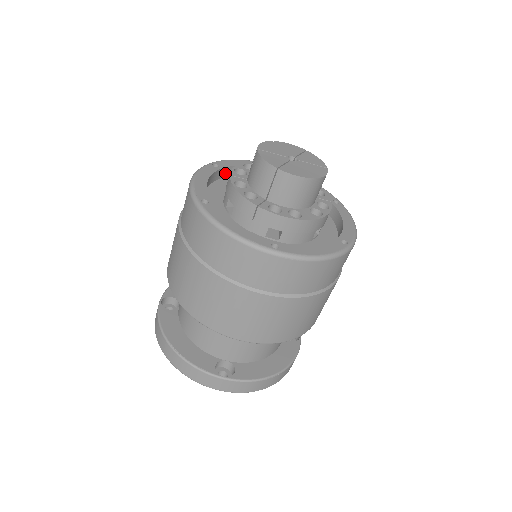
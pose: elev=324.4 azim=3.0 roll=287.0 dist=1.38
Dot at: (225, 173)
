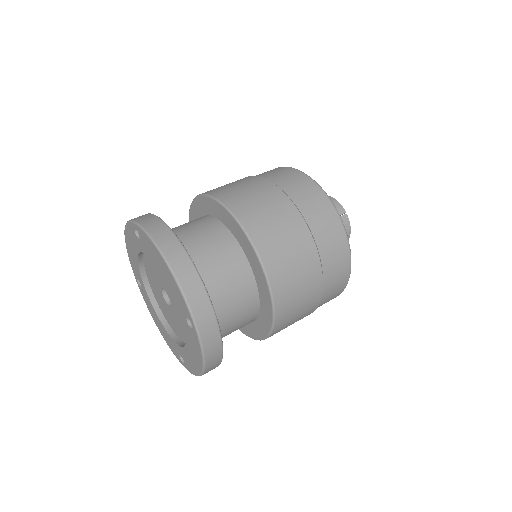
Dot at: occluded
